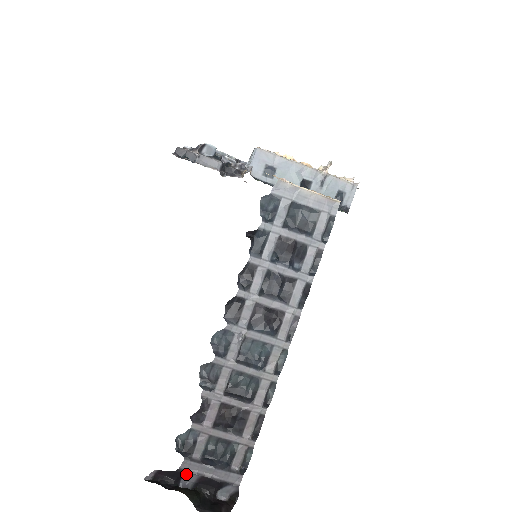
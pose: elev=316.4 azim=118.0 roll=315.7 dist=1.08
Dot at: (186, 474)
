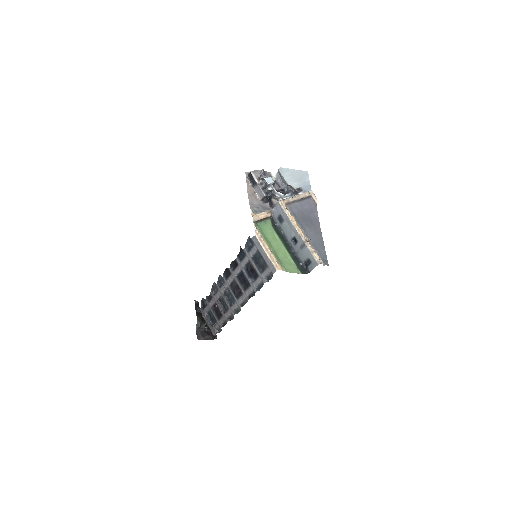
Dot at: occluded
